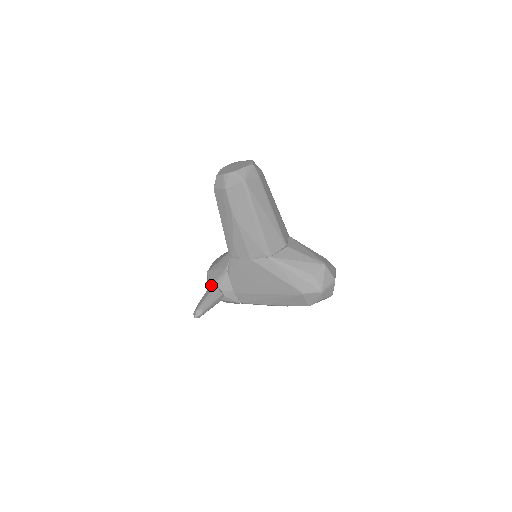
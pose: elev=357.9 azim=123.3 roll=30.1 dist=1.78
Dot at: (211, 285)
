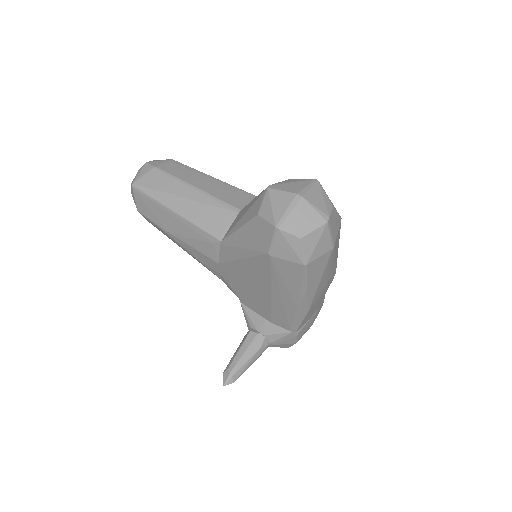
Dot at: occluded
